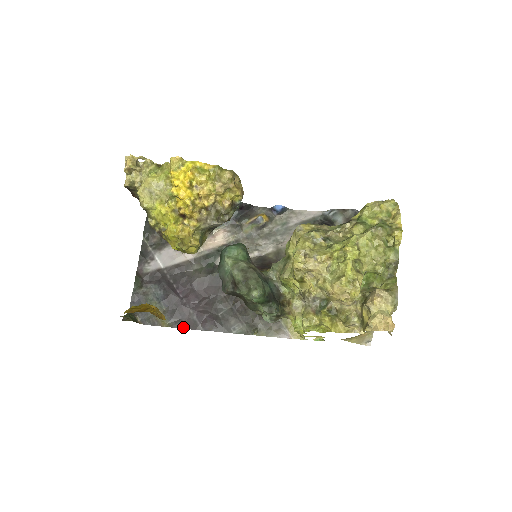
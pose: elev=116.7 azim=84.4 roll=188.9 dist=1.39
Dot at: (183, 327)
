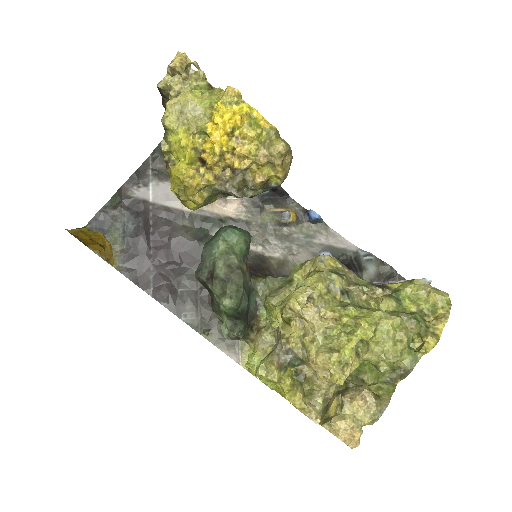
Dot at: (132, 279)
